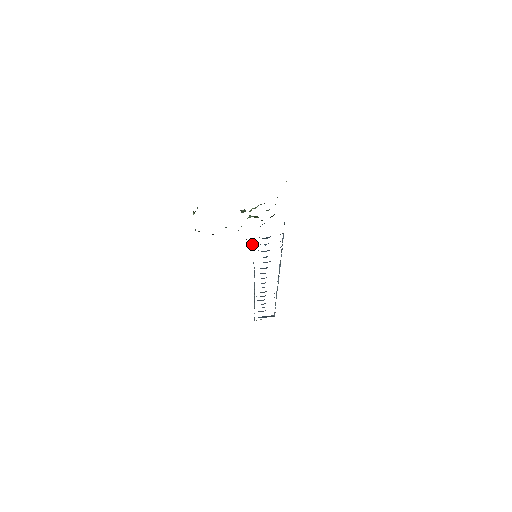
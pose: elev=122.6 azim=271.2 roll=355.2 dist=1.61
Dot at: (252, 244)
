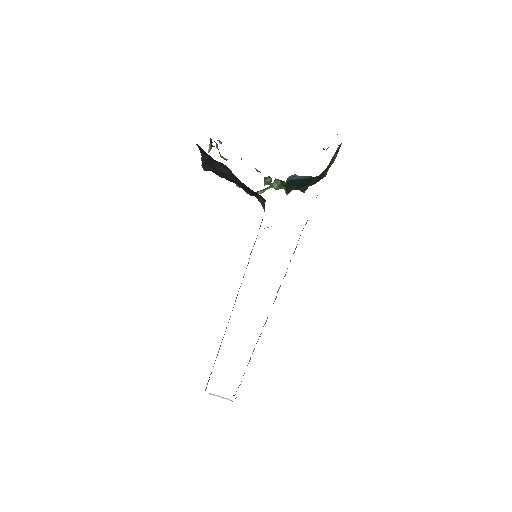
Dot at: (264, 206)
